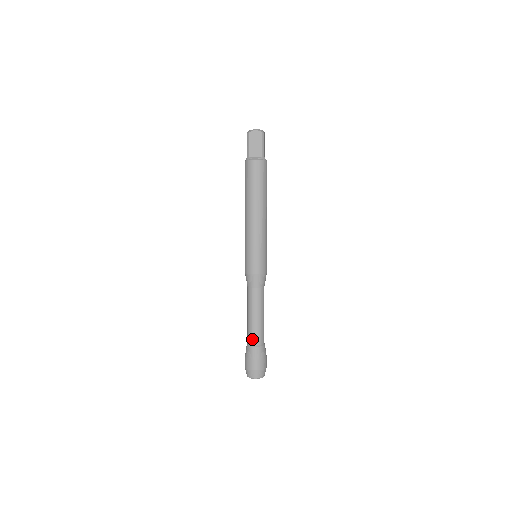
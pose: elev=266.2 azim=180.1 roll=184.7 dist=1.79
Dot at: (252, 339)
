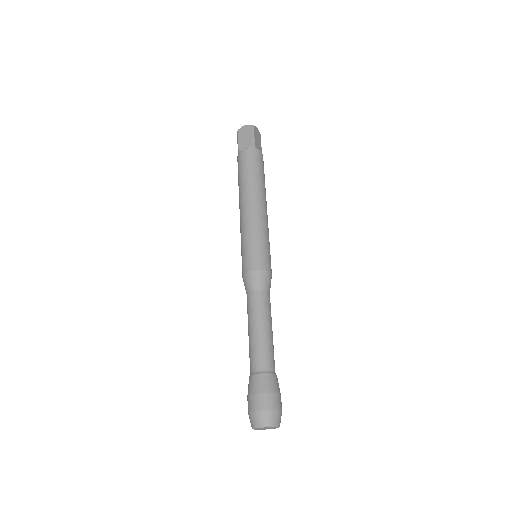
Dot at: (253, 364)
